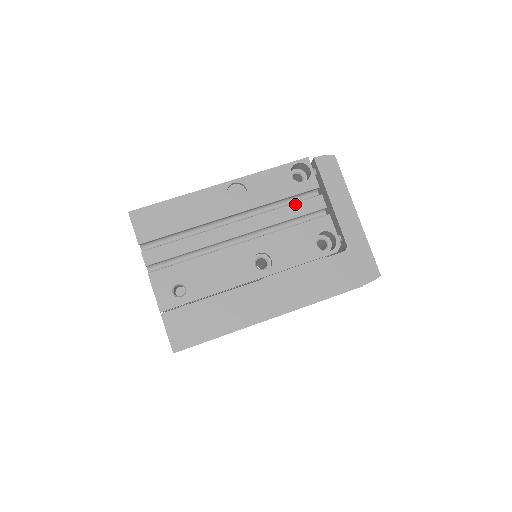
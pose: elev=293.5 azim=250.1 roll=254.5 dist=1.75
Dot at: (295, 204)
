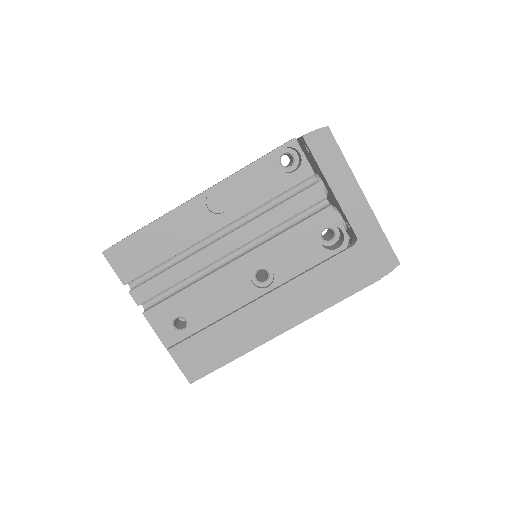
Dot at: (288, 201)
